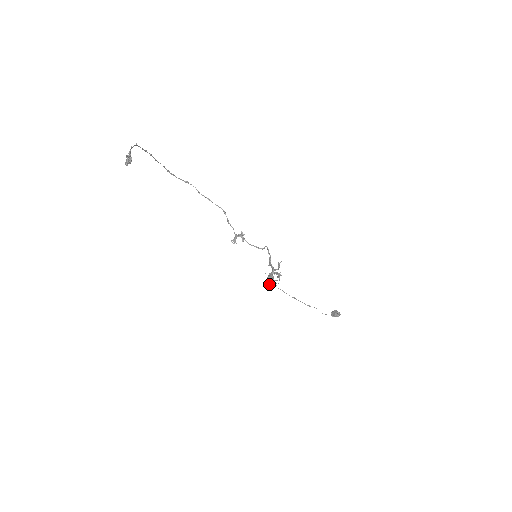
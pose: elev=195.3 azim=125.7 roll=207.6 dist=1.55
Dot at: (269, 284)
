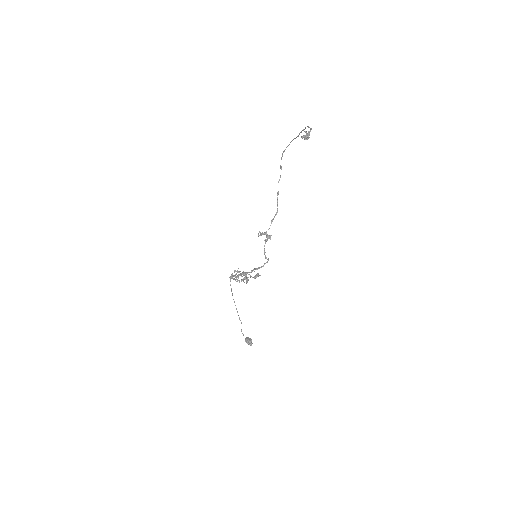
Dot at: (233, 276)
